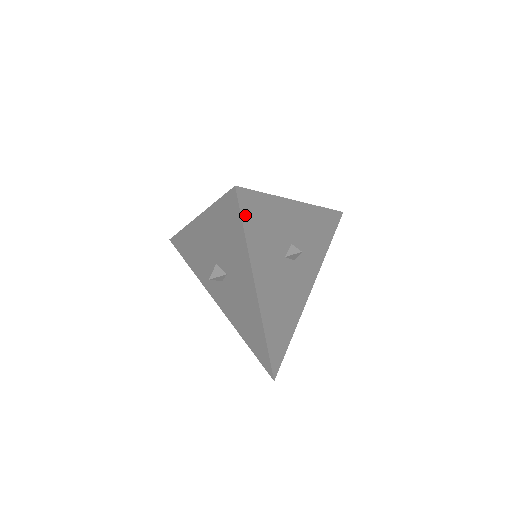
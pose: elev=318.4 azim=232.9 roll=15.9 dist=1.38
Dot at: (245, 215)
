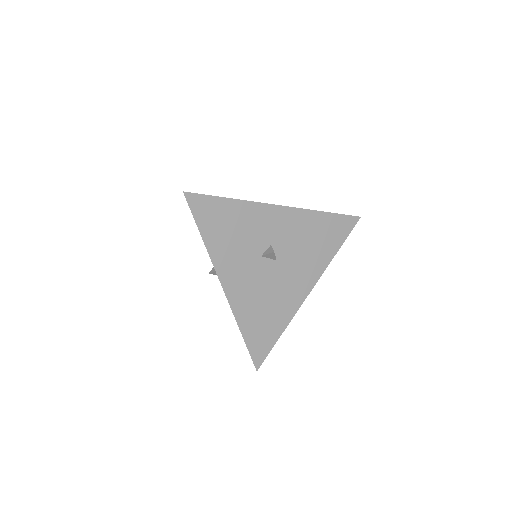
Dot at: (199, 216)
